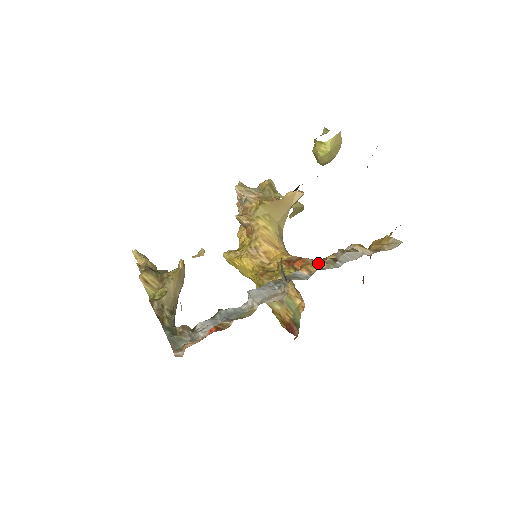
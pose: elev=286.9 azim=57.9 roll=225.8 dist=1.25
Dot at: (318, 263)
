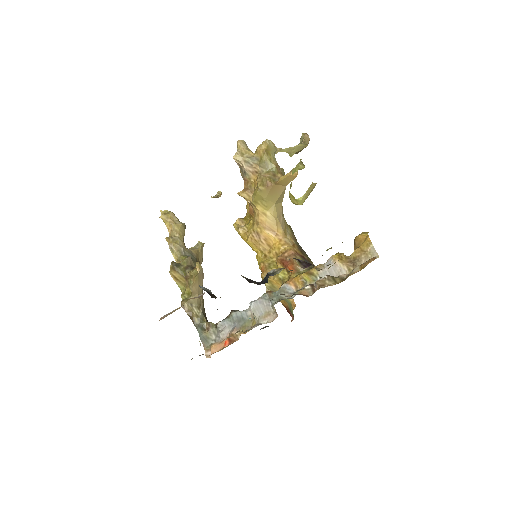
Dot at: (303, 278)
